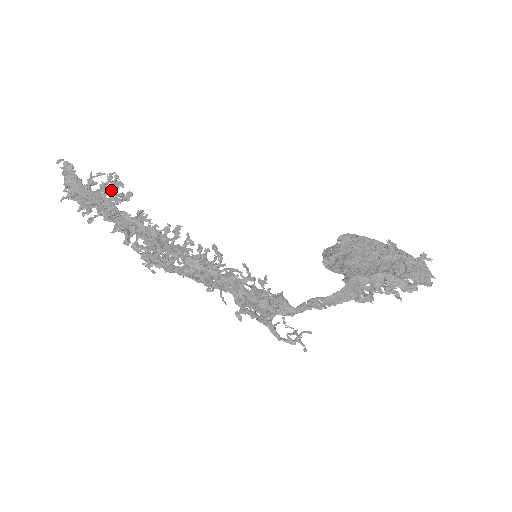
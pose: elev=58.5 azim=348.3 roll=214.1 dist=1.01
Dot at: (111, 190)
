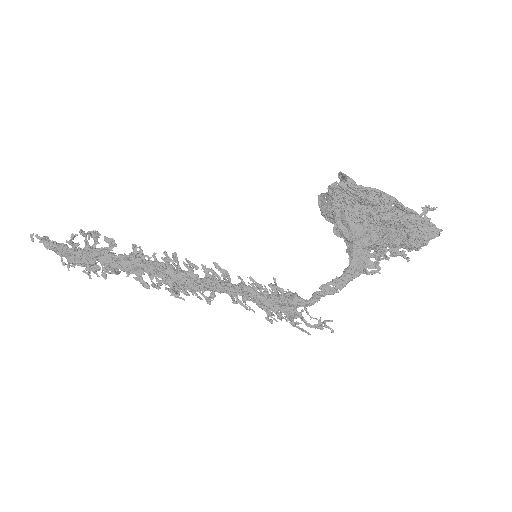
Dot at: (94, 242)
